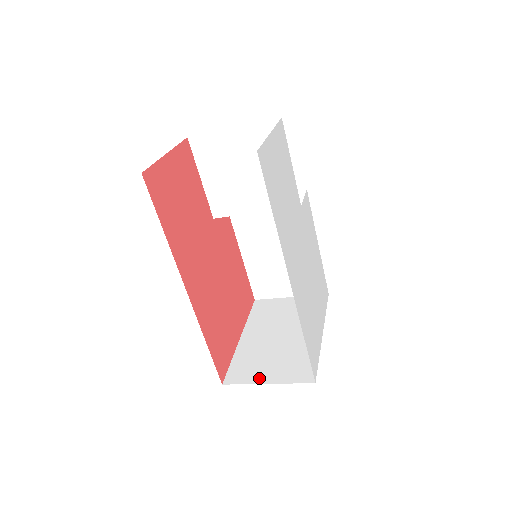
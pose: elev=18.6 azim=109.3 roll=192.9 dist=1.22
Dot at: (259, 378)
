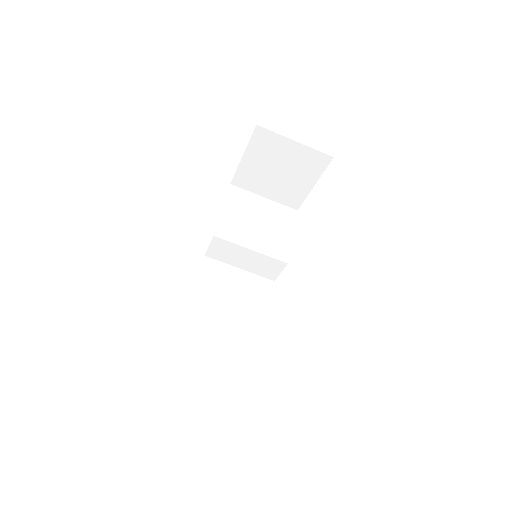
Dot at: occluded
